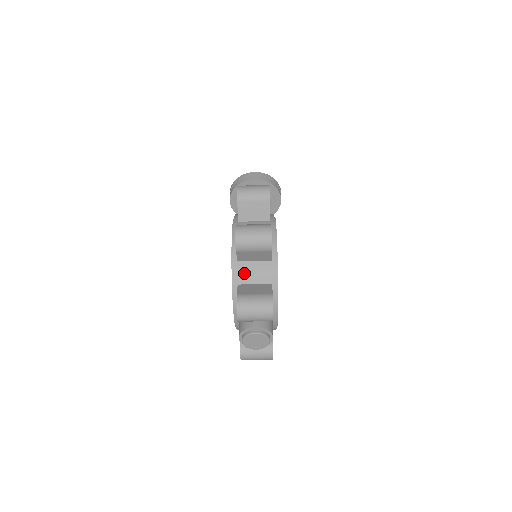
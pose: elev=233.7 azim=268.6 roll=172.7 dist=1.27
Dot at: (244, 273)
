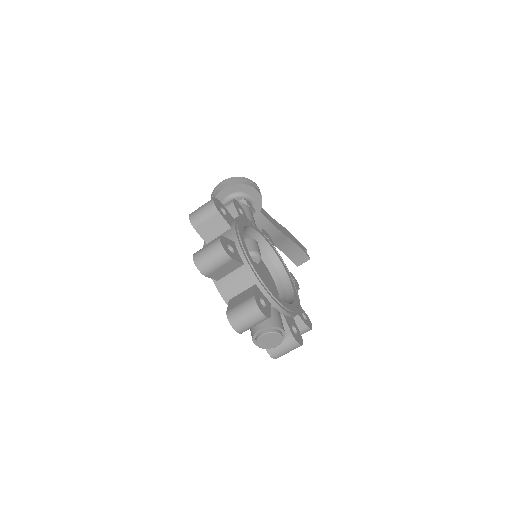
Dot at: (228, 288)
